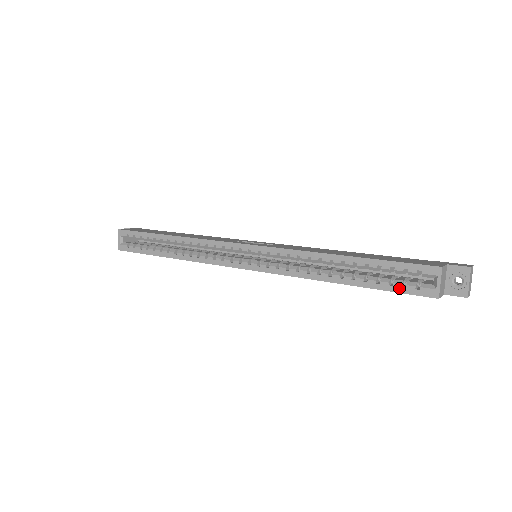
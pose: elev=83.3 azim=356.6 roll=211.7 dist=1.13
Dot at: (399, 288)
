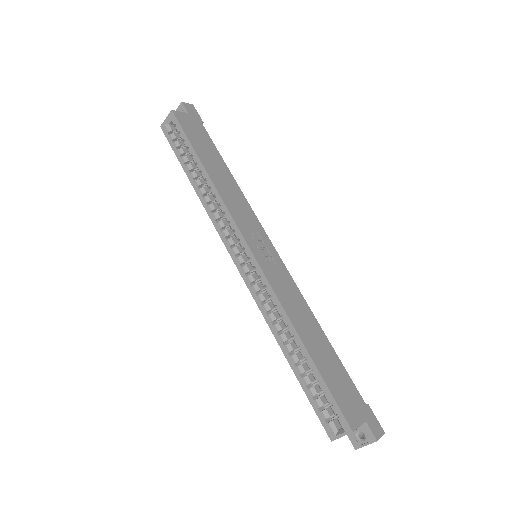
Dot at: (316, 406)
